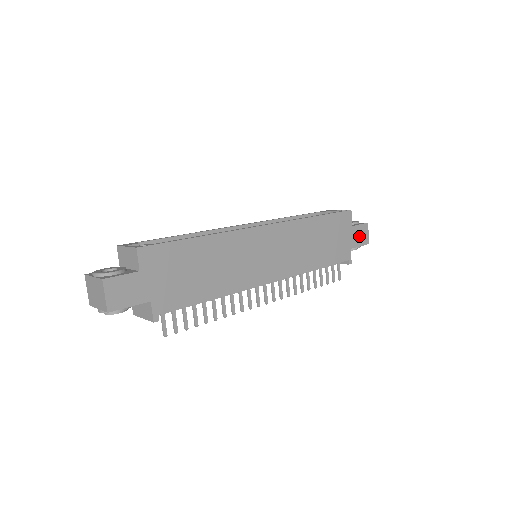
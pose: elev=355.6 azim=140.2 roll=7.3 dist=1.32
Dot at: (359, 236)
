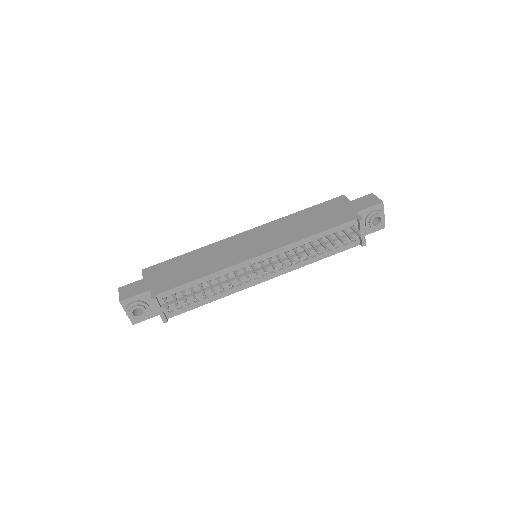
Dot at: (364, 203)
